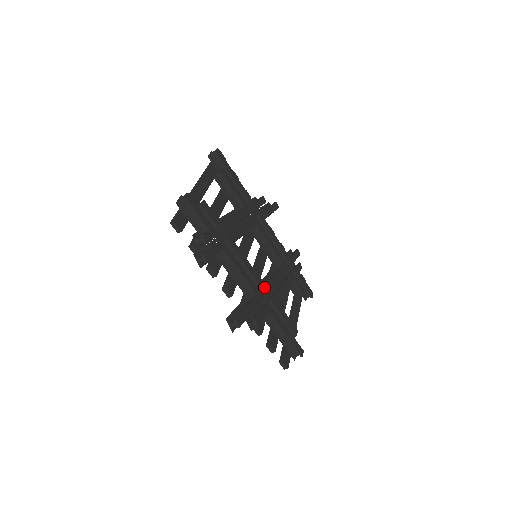
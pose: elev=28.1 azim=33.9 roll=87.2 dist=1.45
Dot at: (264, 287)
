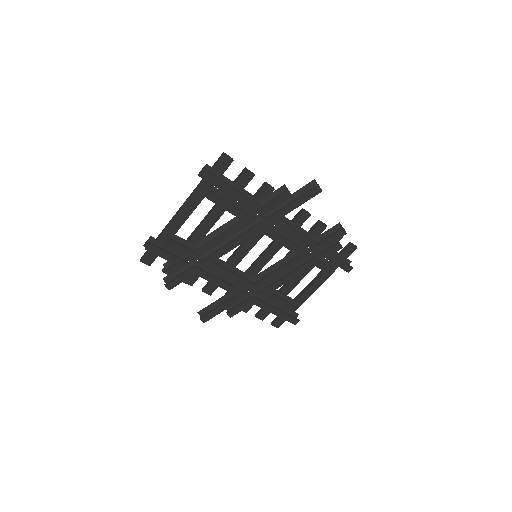
Dot at: (252, 287)
